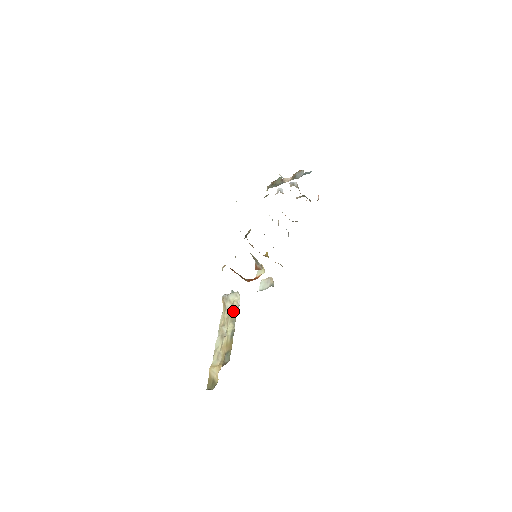
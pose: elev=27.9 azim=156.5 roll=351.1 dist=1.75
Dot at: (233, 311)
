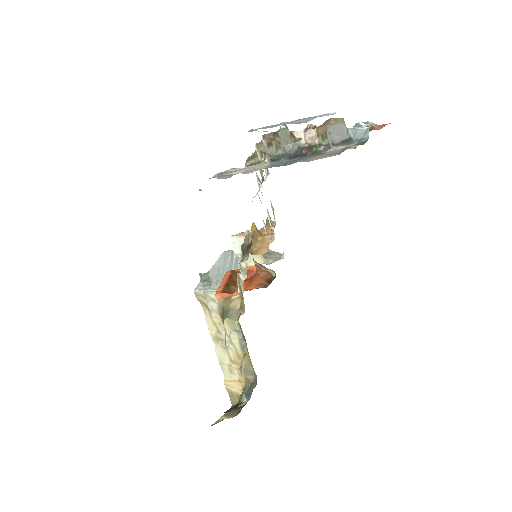
Dot at: occluded
